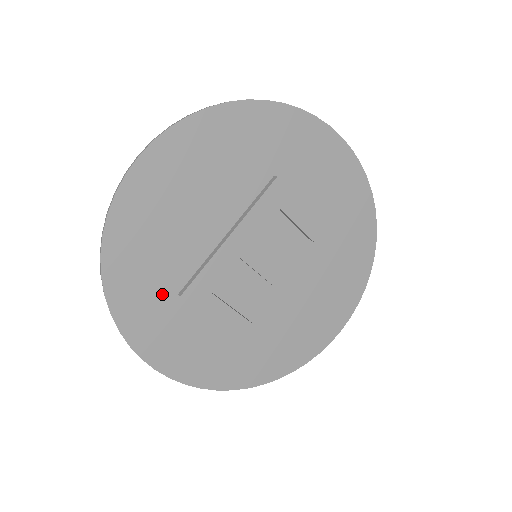
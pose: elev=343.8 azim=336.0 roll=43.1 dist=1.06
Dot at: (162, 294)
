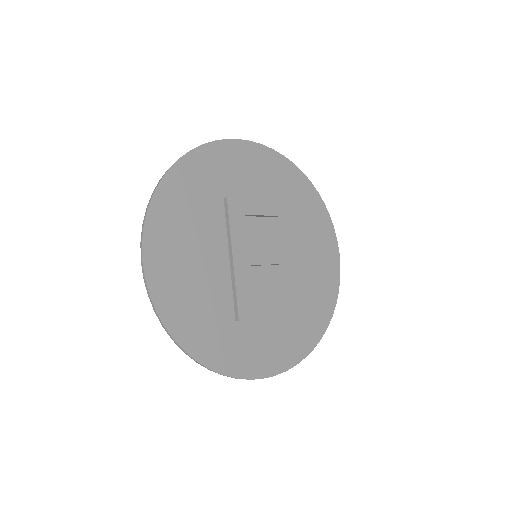
Dot at: (227, 330)
